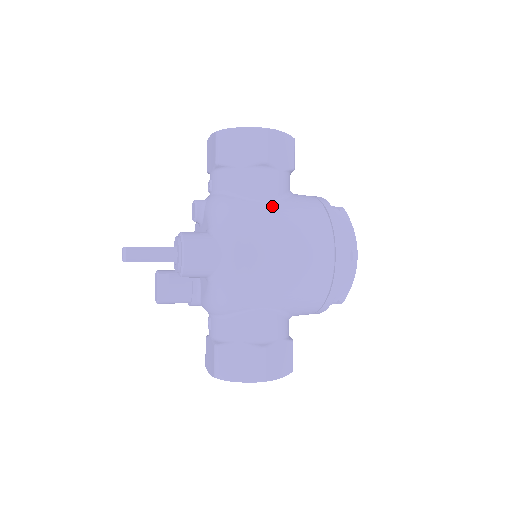
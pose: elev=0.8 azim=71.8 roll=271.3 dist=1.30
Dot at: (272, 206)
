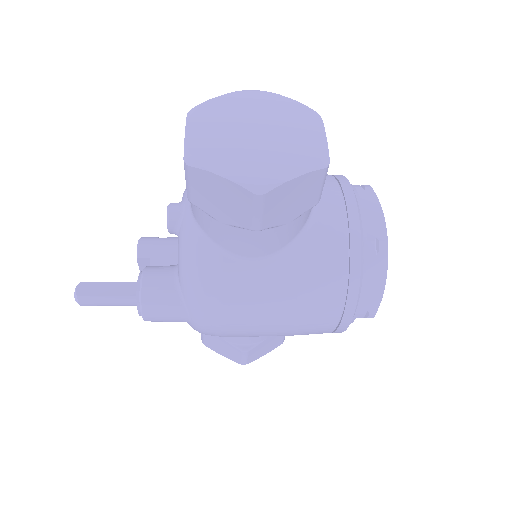
Dot at: (264, 270)
